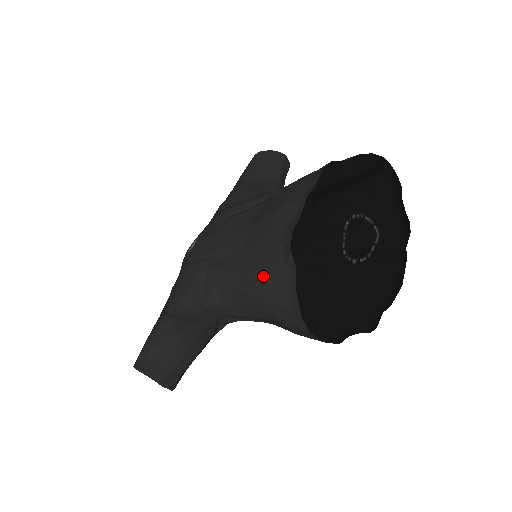
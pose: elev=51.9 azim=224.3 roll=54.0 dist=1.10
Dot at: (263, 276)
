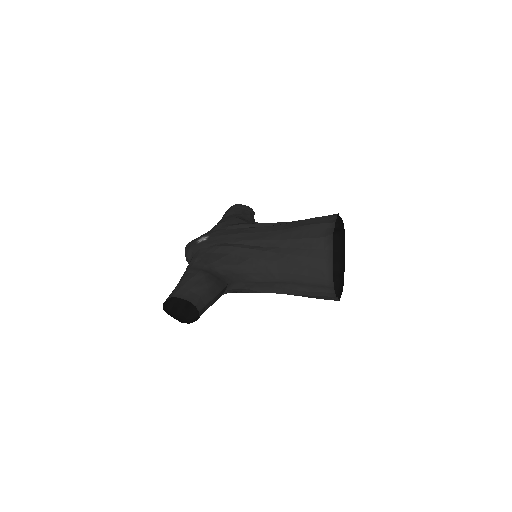
Dot at: (305, 253)
